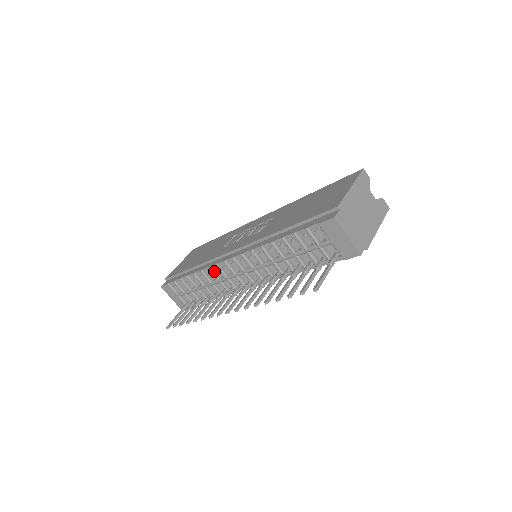
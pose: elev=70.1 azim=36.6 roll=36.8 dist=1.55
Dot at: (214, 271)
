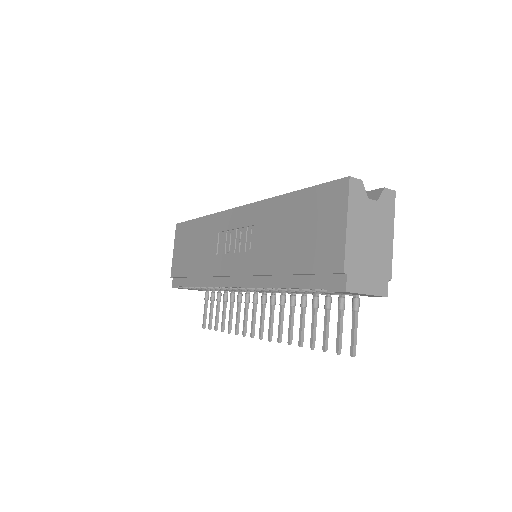
Dot at: occluded
